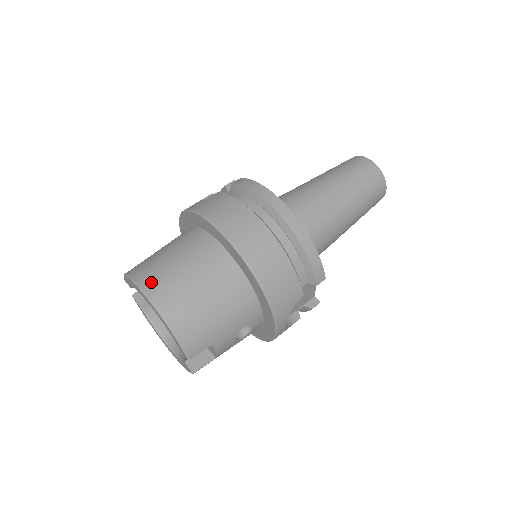
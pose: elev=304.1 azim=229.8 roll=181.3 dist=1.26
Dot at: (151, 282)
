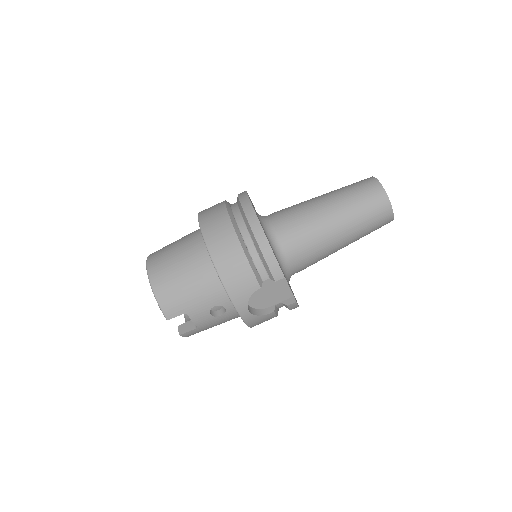
Dot at: (154, 259)
